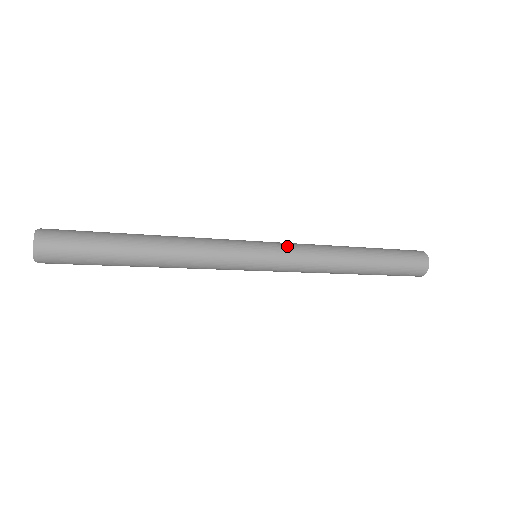
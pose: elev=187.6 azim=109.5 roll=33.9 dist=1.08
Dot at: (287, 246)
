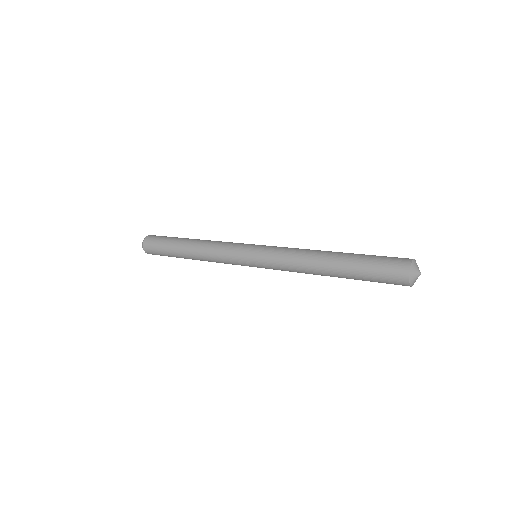
Dot at: (270, 251)
